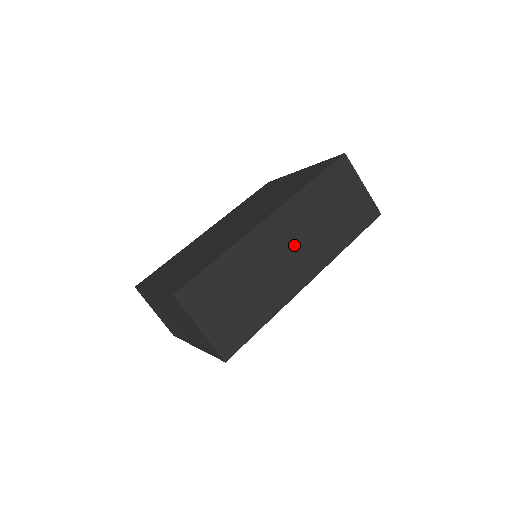
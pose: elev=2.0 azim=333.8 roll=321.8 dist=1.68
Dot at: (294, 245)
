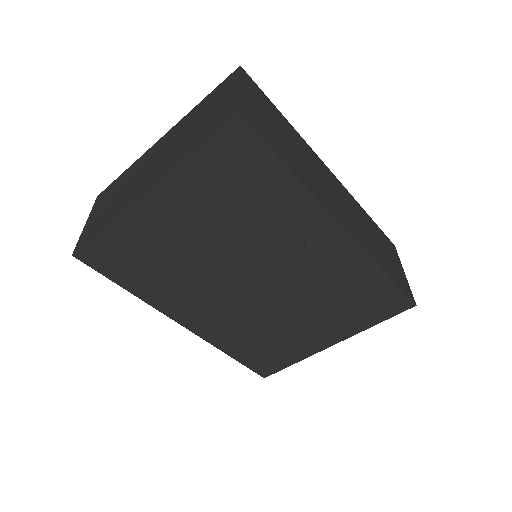
Dot at: (341, 201)
